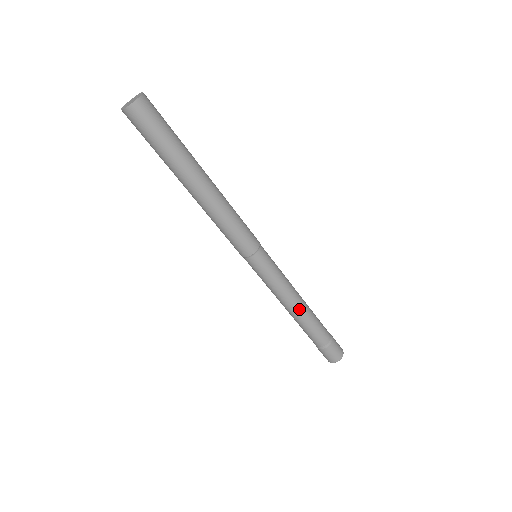
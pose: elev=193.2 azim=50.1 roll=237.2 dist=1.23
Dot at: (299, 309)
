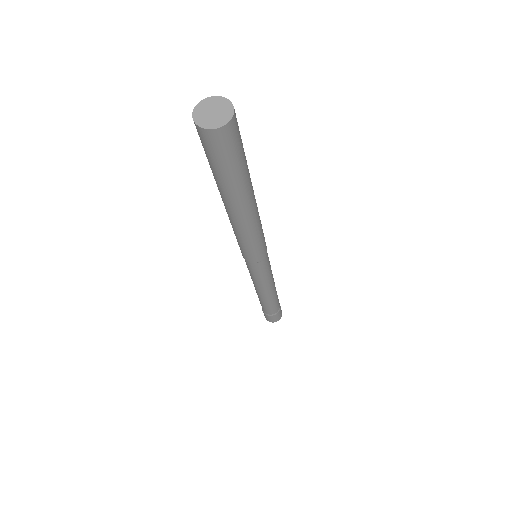
Dot at: (271, 294)
